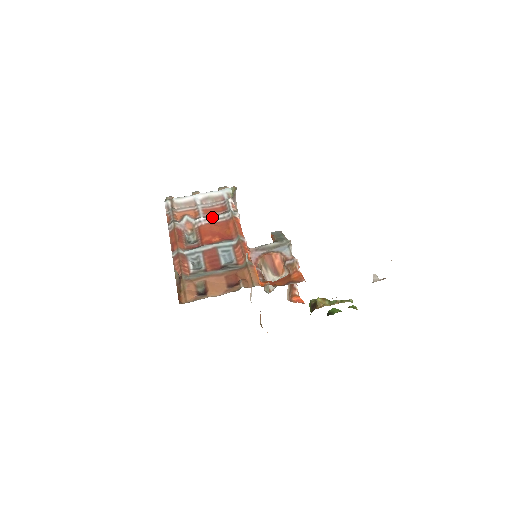
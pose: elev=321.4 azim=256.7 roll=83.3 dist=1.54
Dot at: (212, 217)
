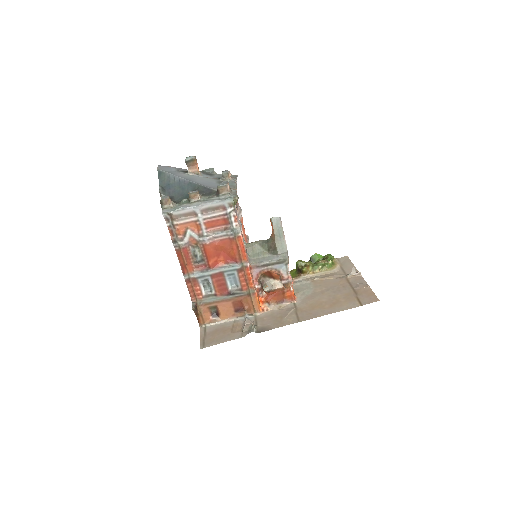
Dot at: (215, 235)
